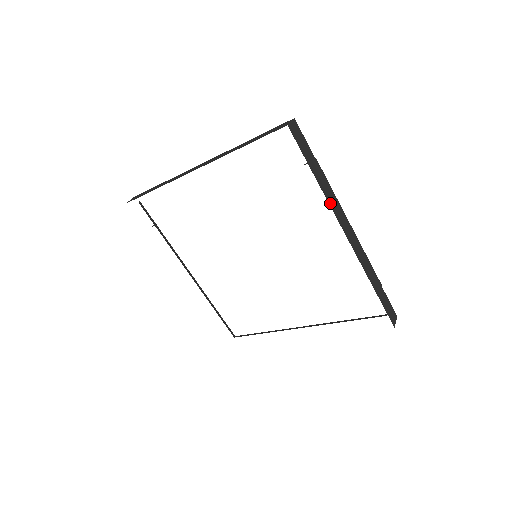
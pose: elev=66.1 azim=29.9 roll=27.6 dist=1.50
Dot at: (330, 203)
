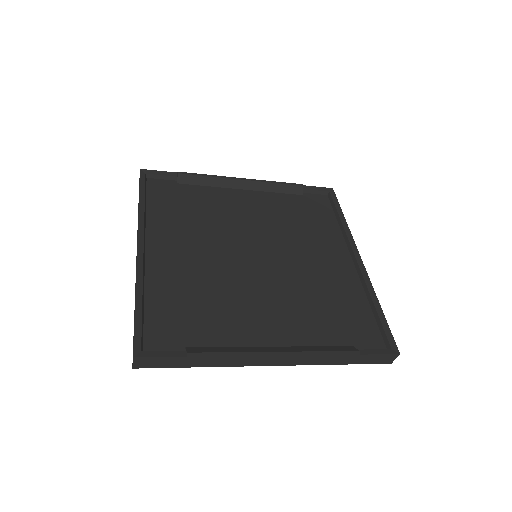
Dot at: (233, 365)
